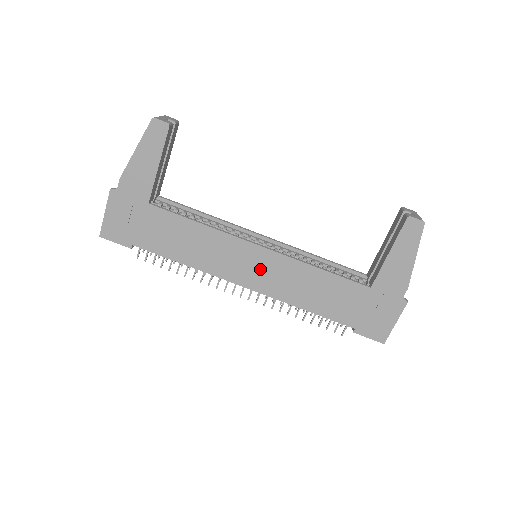
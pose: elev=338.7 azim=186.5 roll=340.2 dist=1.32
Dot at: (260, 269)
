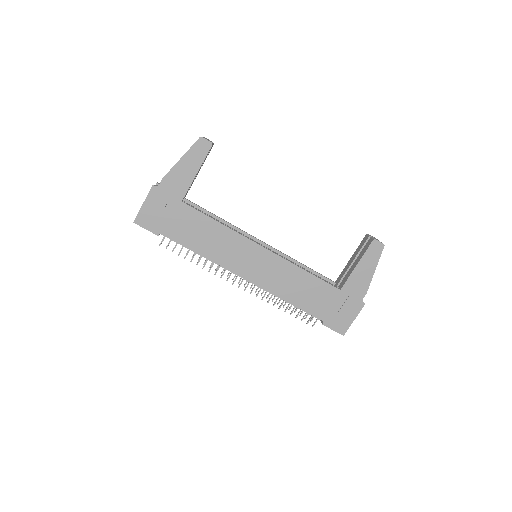
Dot at: (260, 266)
